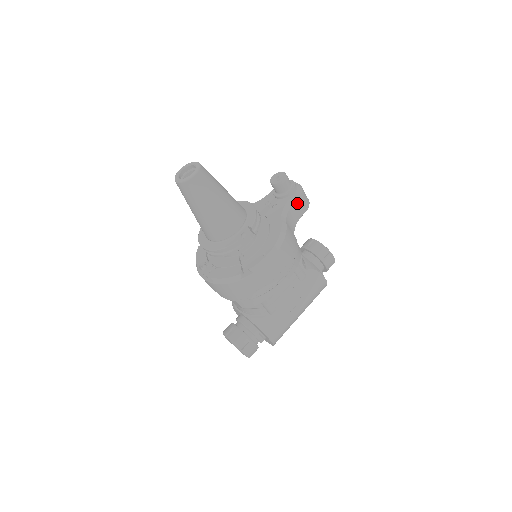
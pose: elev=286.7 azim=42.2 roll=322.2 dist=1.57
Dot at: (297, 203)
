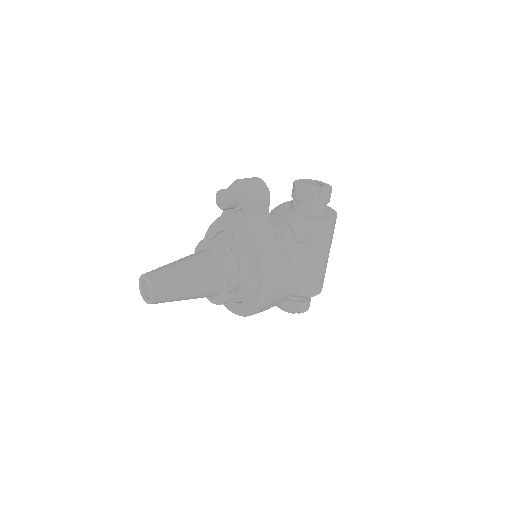
Dot at: (256, 207)
